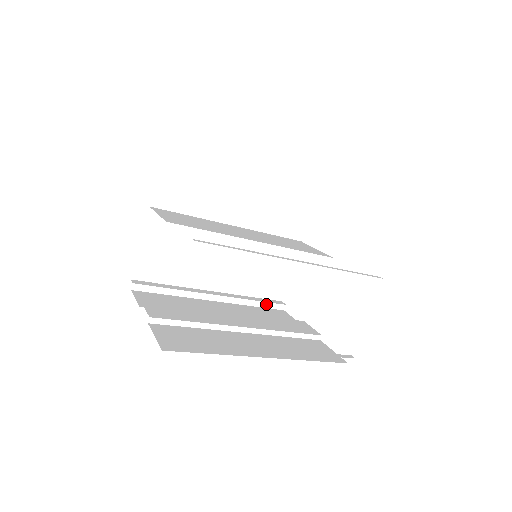
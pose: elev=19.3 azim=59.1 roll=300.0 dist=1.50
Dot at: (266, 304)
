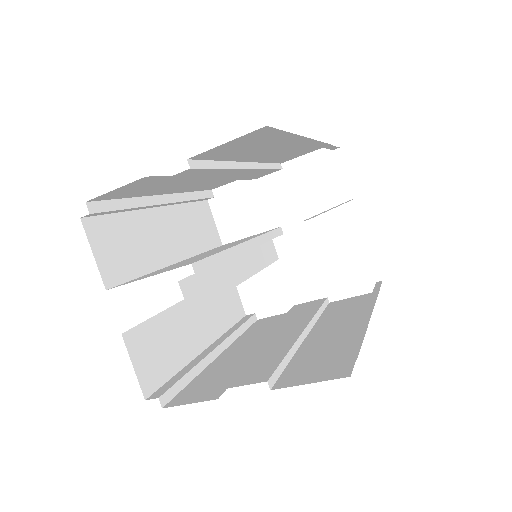
Dot at: (246, 324)
